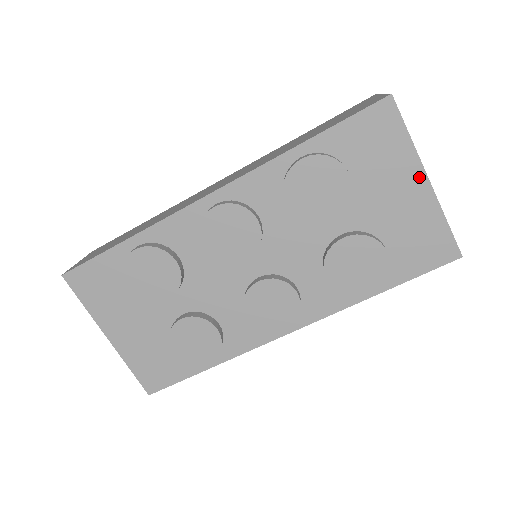
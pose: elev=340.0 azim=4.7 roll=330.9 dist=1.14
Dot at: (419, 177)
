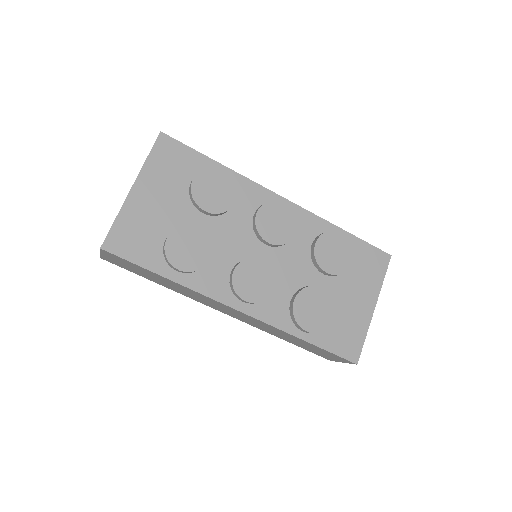
Dot at: (372, 302)
